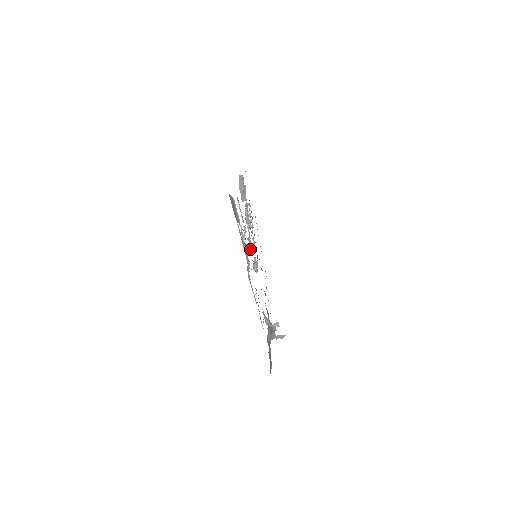
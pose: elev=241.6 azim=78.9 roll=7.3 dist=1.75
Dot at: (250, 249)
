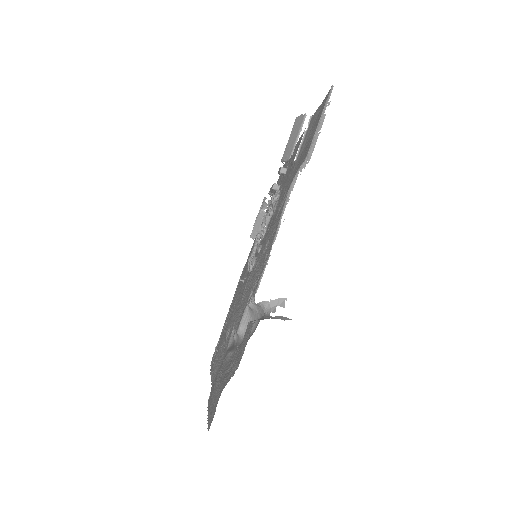
Dot at: (264, 227)
